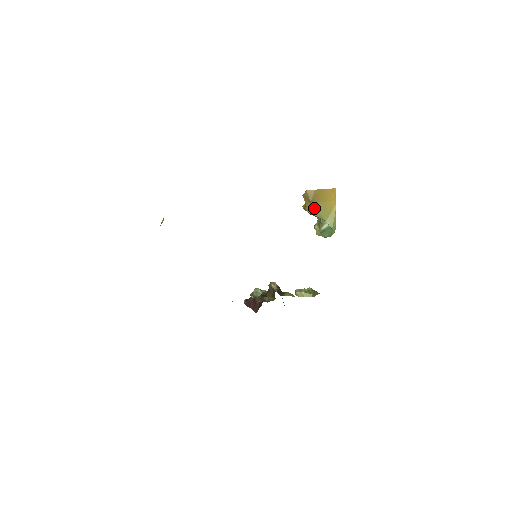
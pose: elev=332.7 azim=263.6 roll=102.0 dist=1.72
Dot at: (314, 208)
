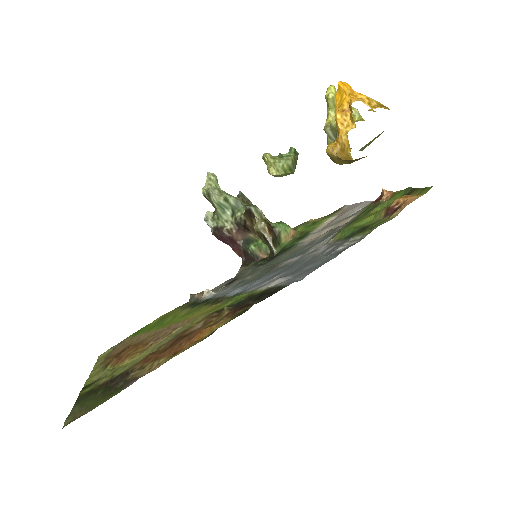
Dot at: occluded
